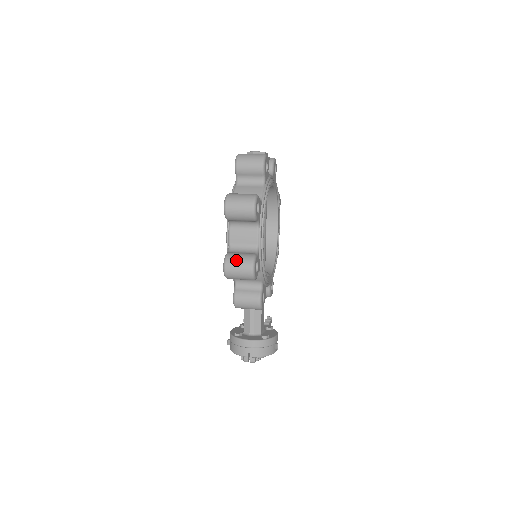
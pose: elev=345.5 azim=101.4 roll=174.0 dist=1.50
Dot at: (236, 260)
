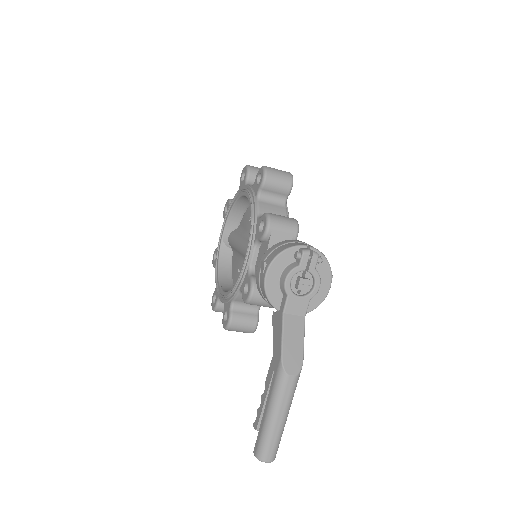
Dot at: occluded
